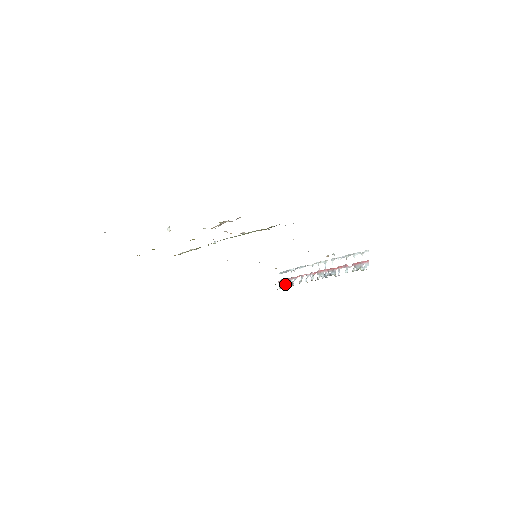
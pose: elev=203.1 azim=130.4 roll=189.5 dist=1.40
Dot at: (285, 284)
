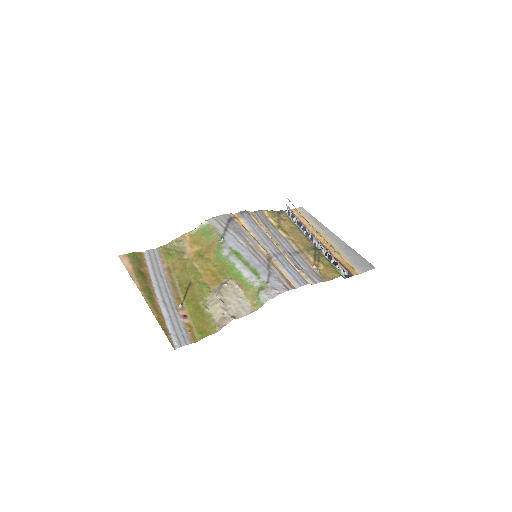
Dot at: (290, 215)
